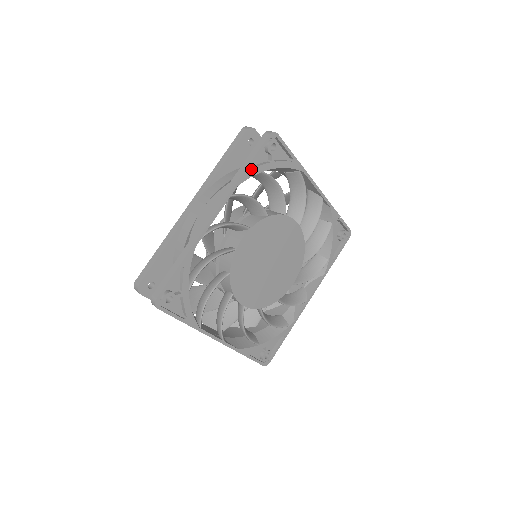
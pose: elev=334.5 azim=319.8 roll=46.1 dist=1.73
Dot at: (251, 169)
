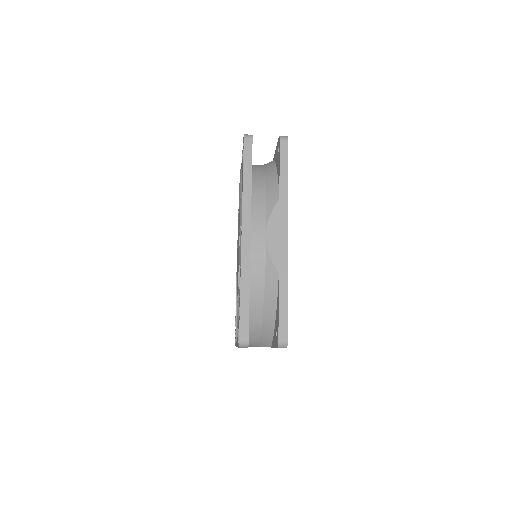
Dot at: occluded
